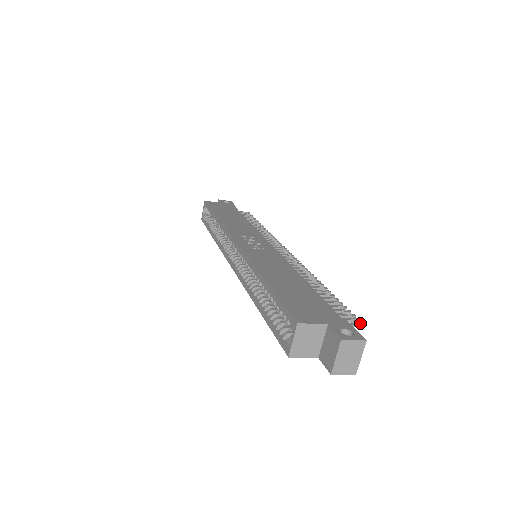
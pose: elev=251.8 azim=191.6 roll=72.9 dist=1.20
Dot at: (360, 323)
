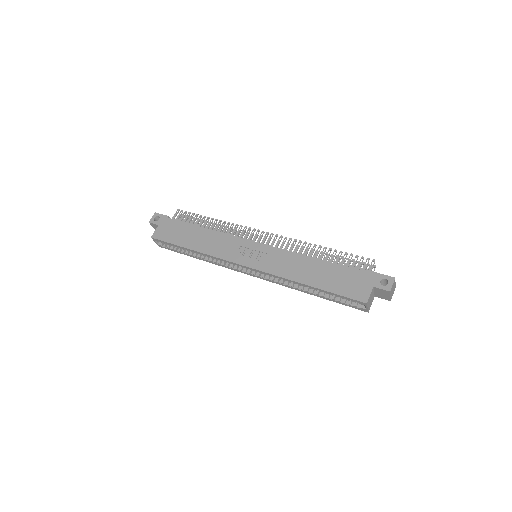
Dot at: (372, 261)
